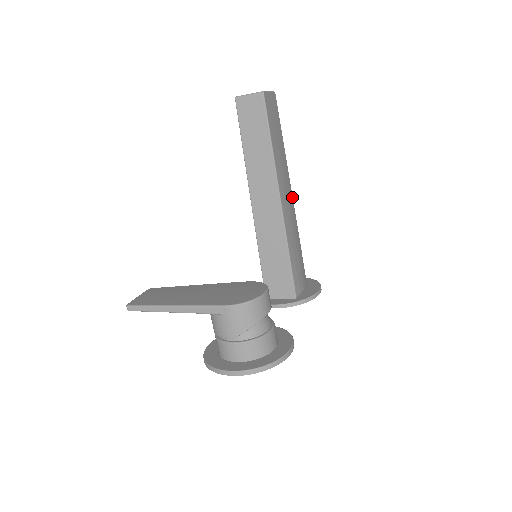
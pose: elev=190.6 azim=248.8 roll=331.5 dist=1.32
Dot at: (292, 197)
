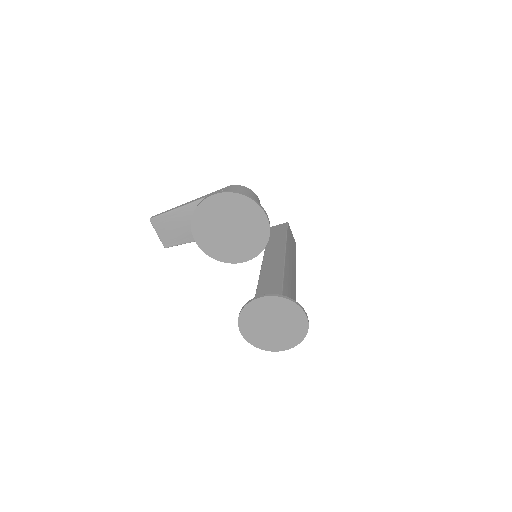
Dot at: (295, 284)
